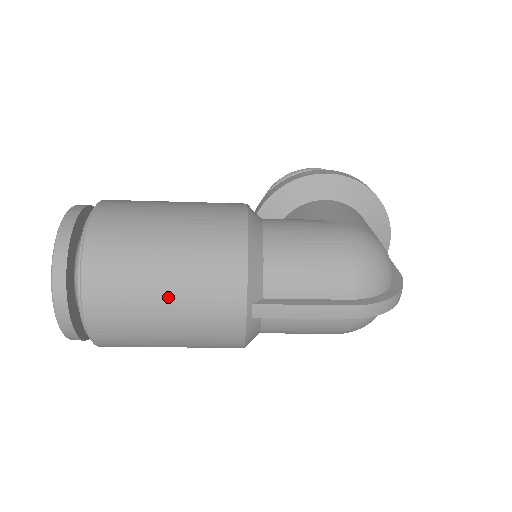
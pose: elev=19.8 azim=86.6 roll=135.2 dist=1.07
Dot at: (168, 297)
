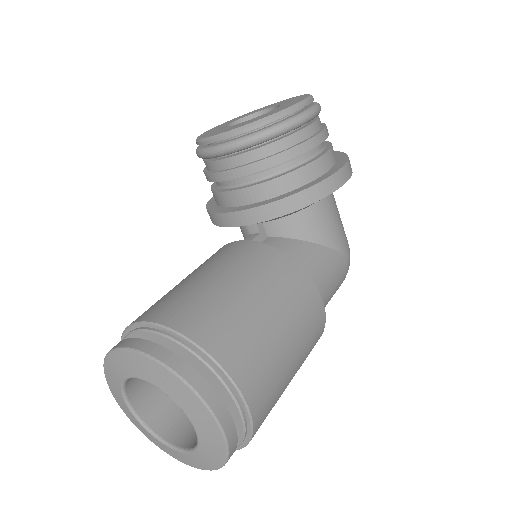
Dot at: occluded
